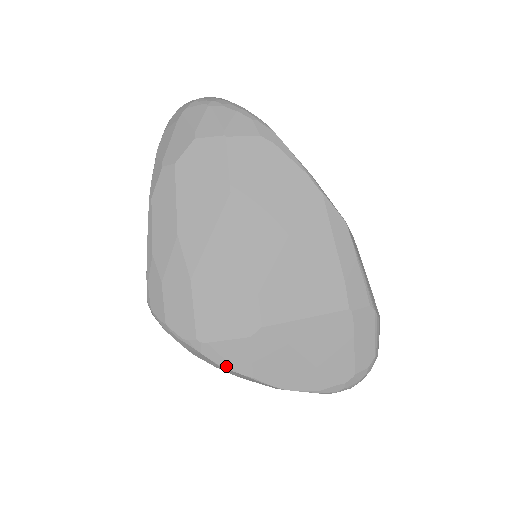
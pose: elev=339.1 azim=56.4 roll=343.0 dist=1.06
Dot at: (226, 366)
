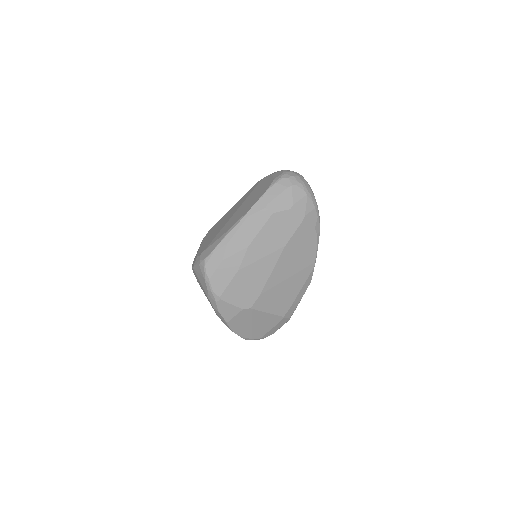
Dot at: (221, 313)
